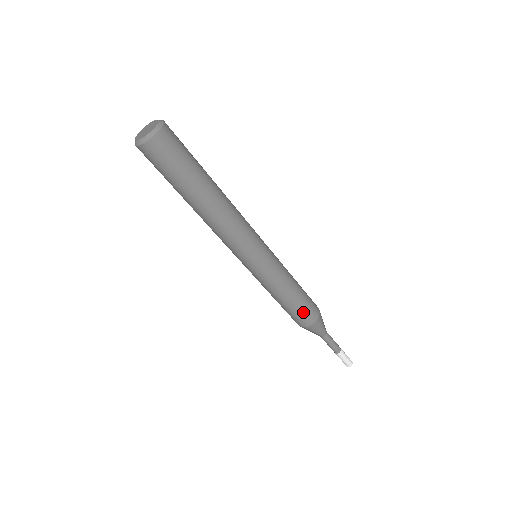
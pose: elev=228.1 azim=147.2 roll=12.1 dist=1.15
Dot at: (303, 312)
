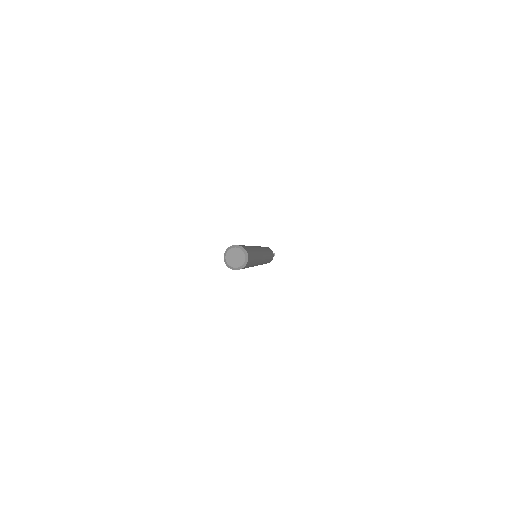
Dot at: occluded
